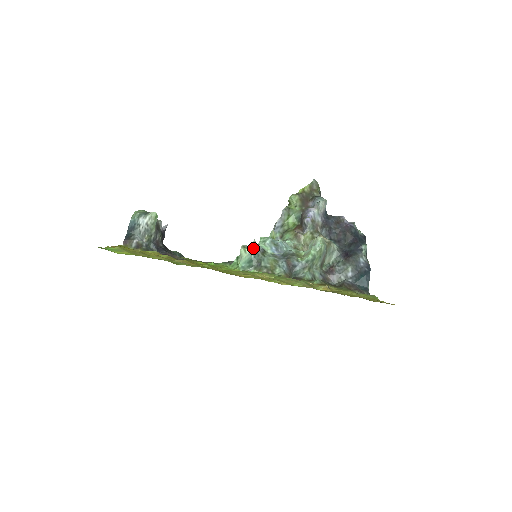
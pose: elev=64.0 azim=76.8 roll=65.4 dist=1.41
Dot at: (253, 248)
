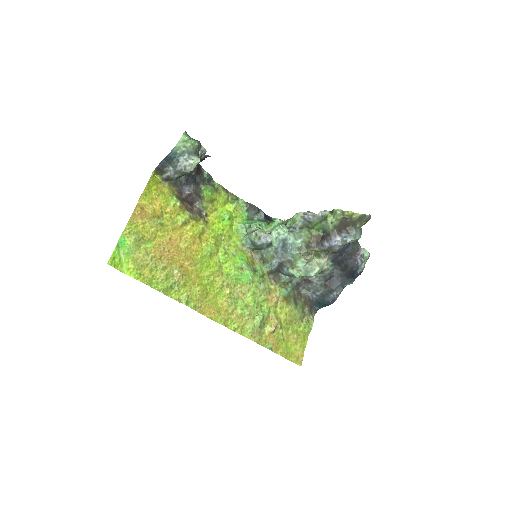
Dot at: (264, 238)
